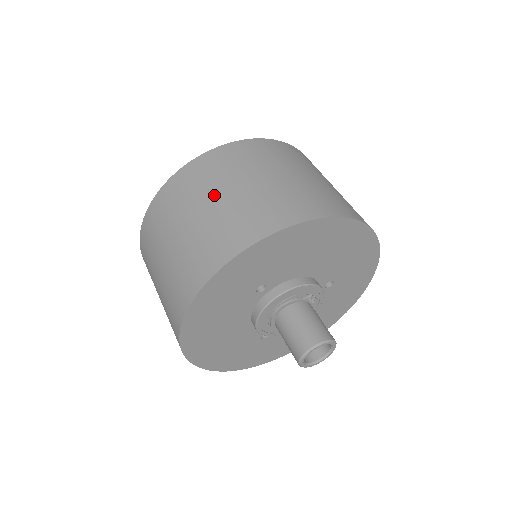
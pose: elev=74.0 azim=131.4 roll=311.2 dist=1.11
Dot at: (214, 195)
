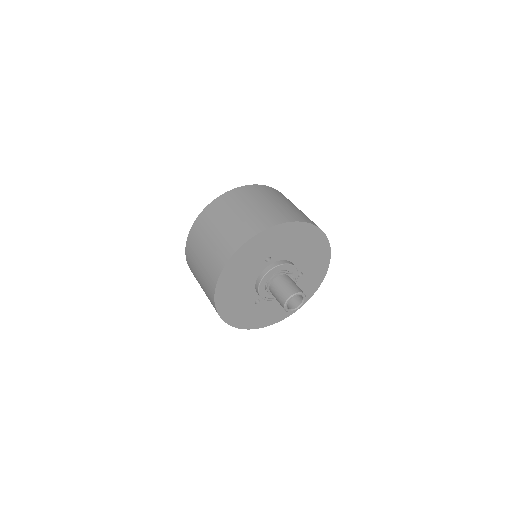
Dot at: (250, 204)
